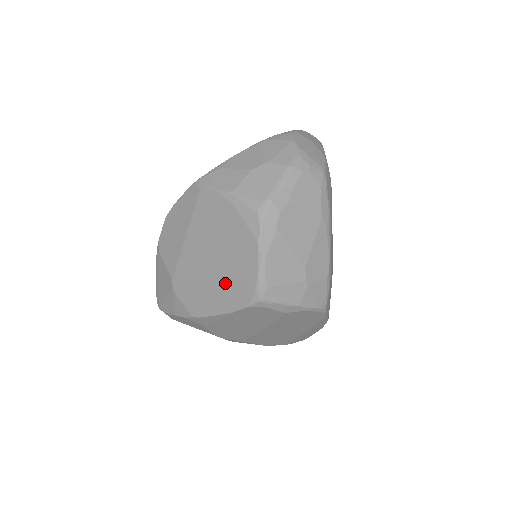
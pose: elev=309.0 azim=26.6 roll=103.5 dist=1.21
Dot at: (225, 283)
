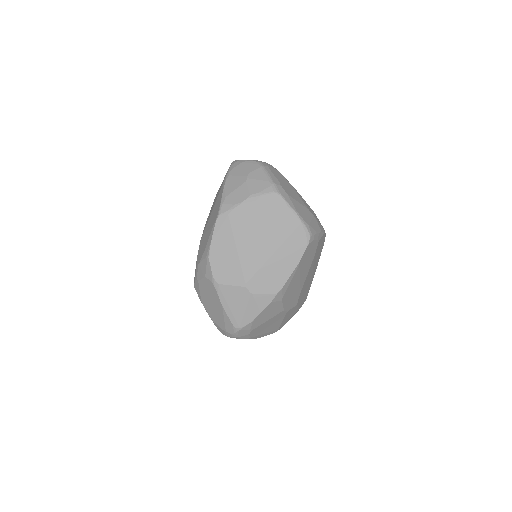
Dot at: (284, 248)
